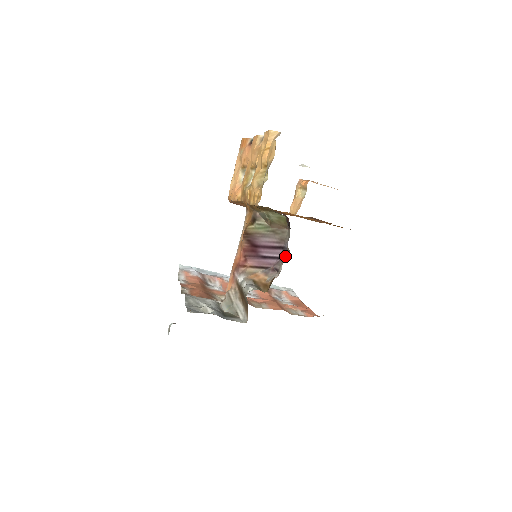
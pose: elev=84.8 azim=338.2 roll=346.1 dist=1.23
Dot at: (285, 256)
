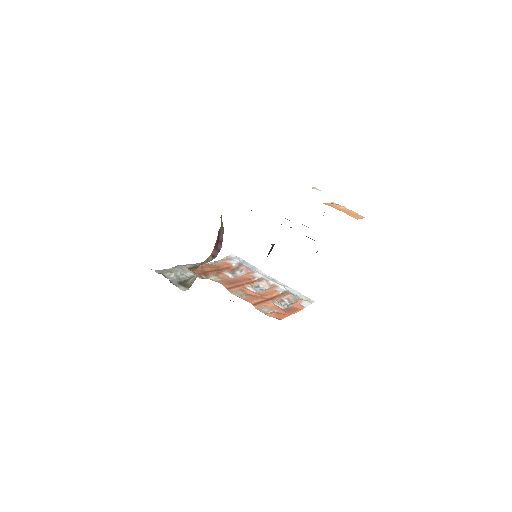
Dot at: occluded
